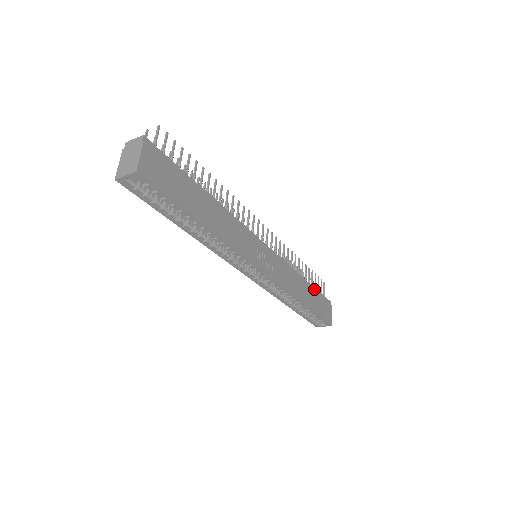
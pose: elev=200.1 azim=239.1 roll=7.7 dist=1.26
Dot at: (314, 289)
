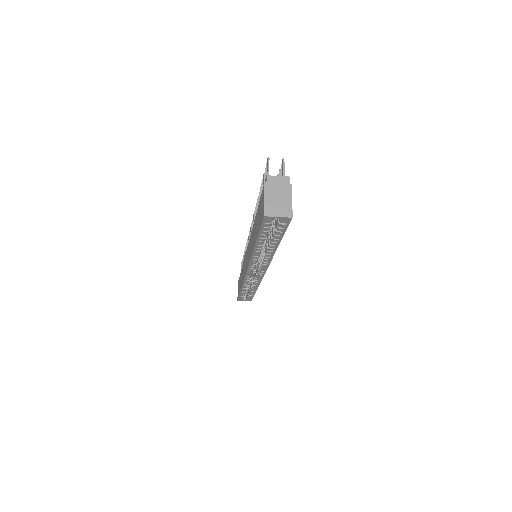
Dot at: occluded
